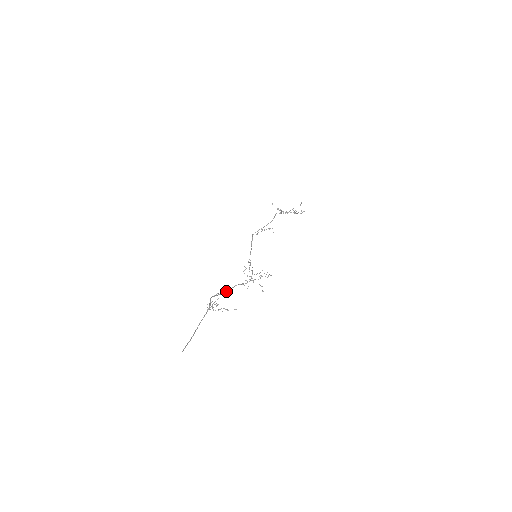
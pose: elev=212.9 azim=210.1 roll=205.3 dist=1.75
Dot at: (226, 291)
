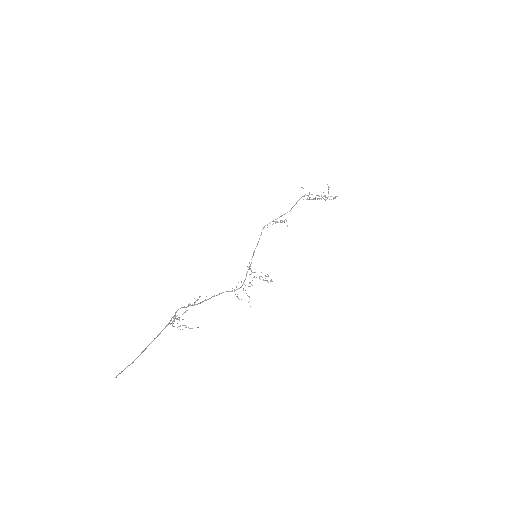
Dot at: (205, 300)
